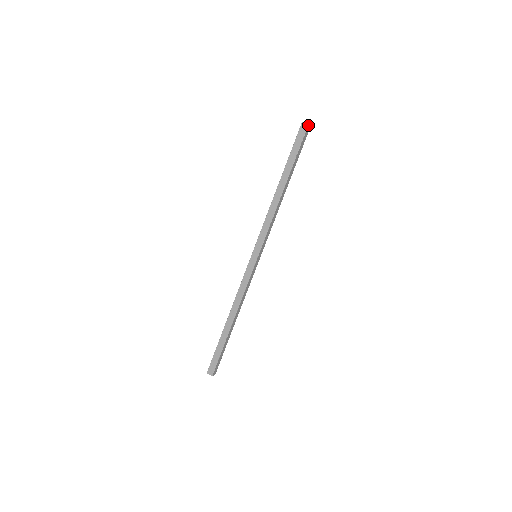
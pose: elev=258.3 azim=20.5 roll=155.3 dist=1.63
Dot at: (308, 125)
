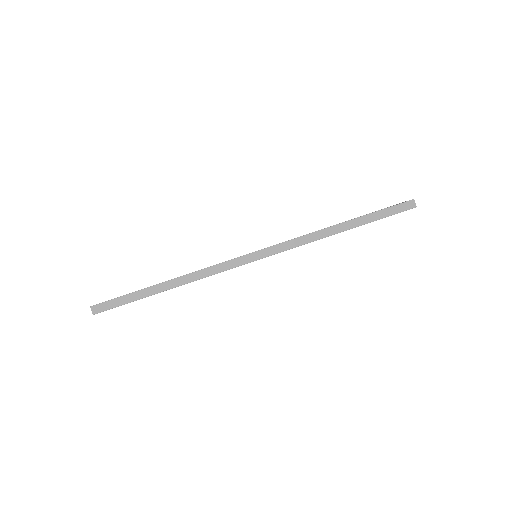
Dot at: (413, 200)
